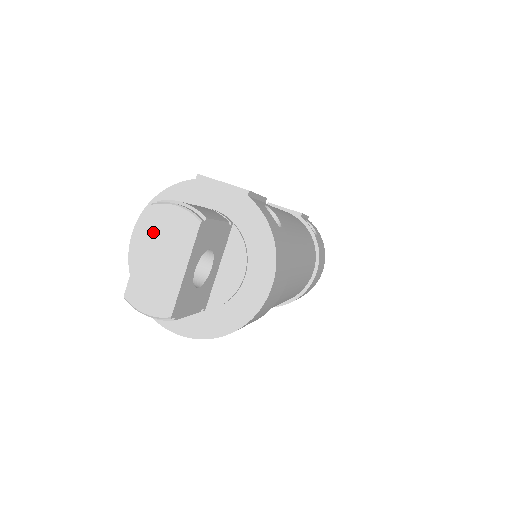
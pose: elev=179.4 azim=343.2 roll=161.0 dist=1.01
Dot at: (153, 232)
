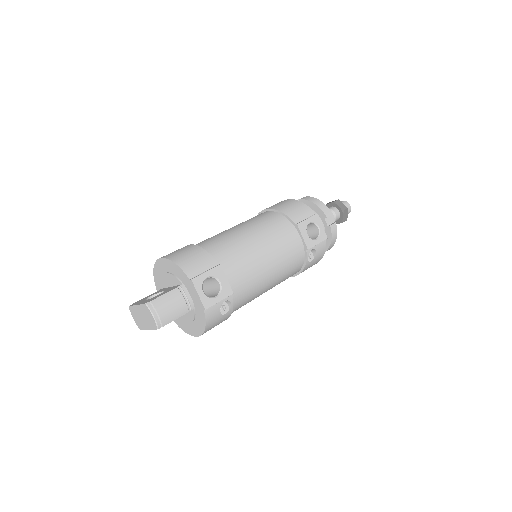
Dot at: (143, 309)
